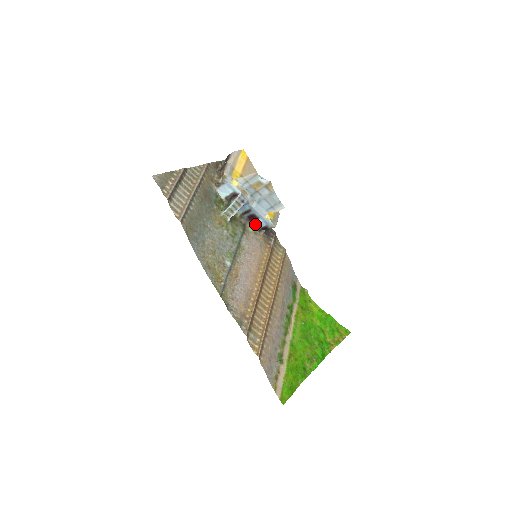
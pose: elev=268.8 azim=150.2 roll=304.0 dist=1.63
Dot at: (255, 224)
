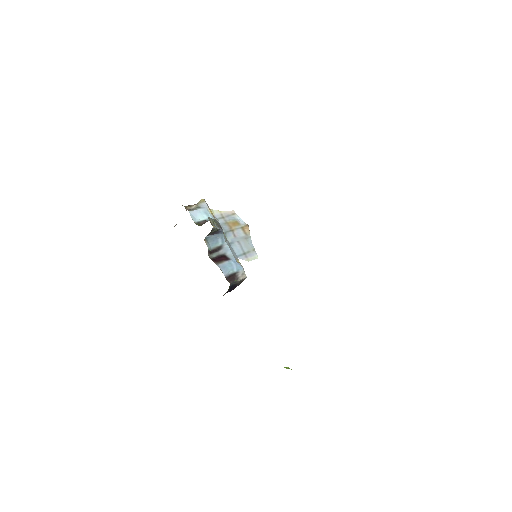
Dot at: (224, 266)
